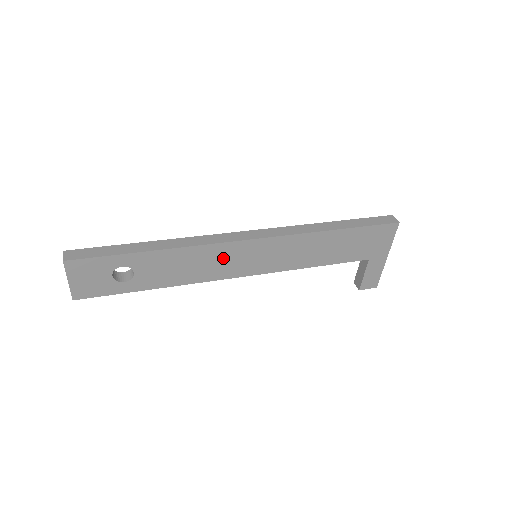
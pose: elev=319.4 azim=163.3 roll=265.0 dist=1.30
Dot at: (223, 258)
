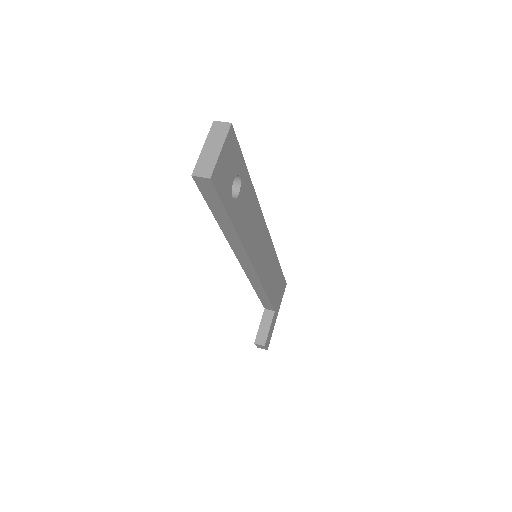
Dot at: (258, 235)
